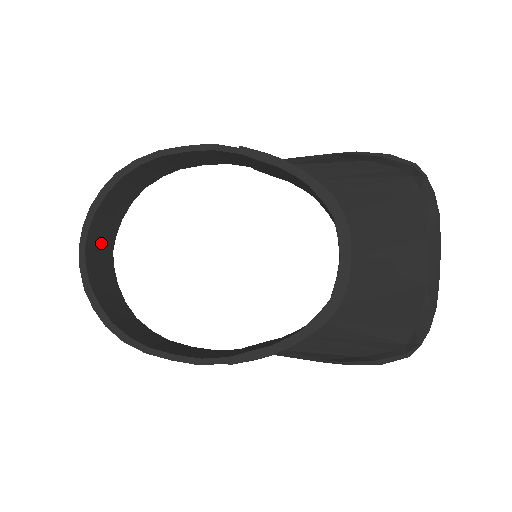
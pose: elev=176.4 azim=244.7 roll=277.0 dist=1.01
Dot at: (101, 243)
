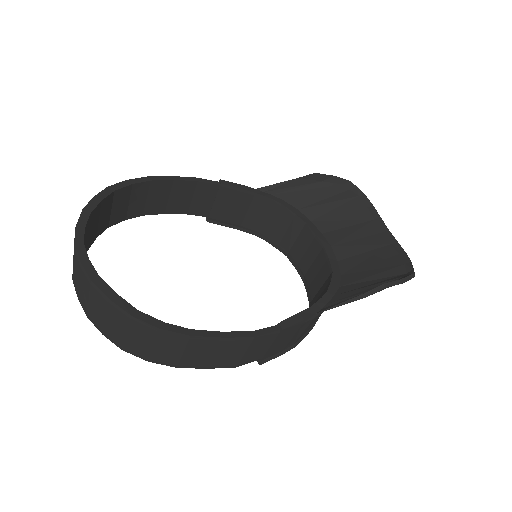
Dot at: occluded
